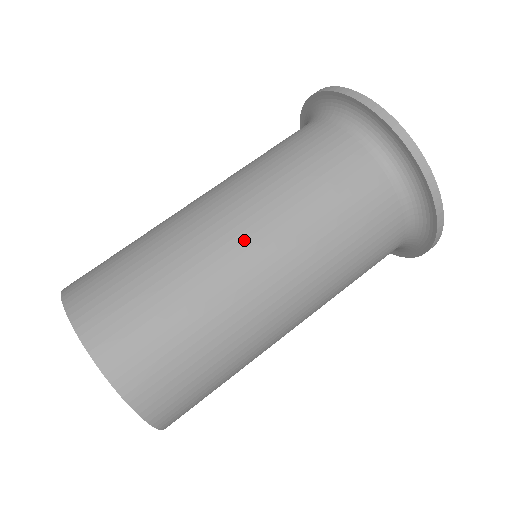
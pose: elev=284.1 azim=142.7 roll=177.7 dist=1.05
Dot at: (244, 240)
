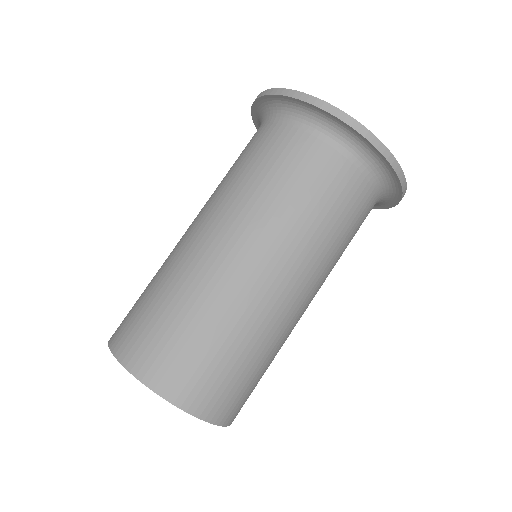
Dot at: (238, 252)
